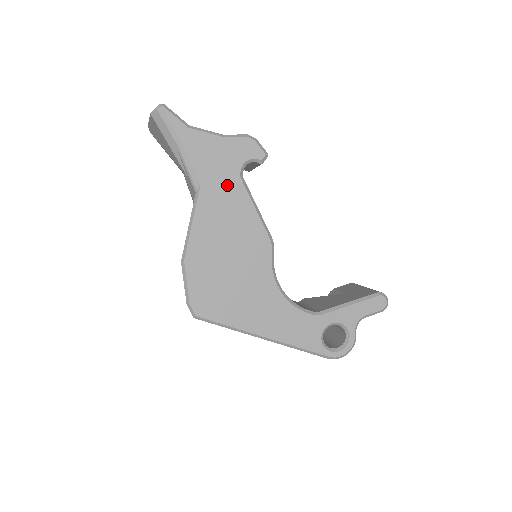
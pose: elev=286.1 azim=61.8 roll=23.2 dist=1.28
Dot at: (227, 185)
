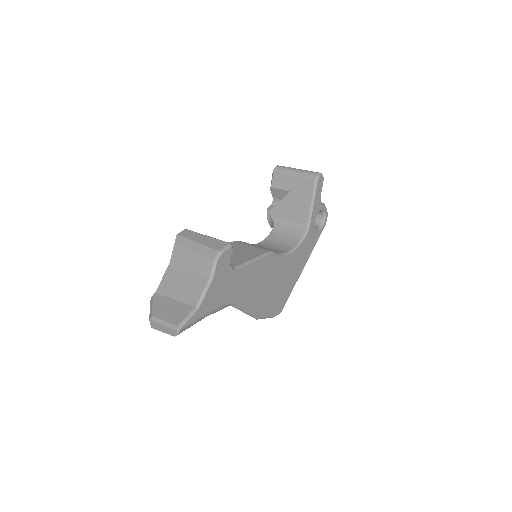
Dot at: (237, 282)
